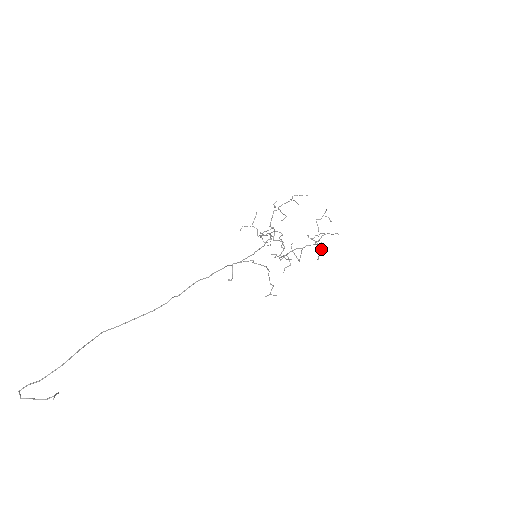
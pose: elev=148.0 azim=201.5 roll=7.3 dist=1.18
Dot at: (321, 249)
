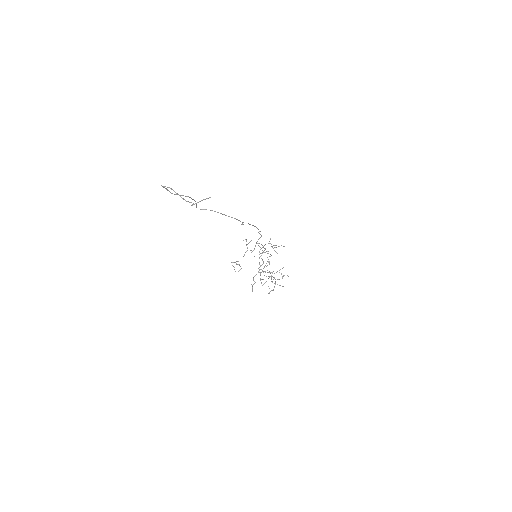
Dot at: (274, 287)
